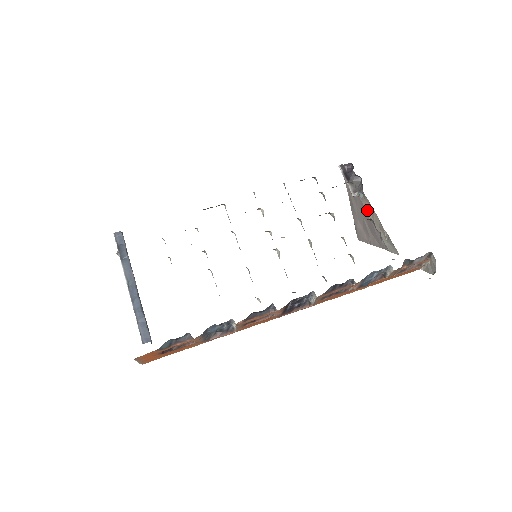
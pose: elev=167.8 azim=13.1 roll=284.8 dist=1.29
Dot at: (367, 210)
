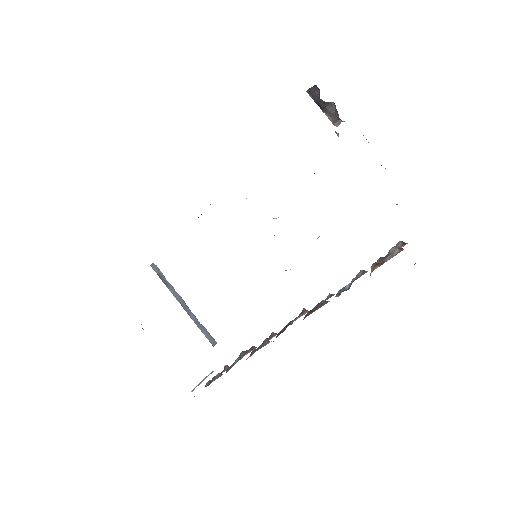
Dot at: occluded
